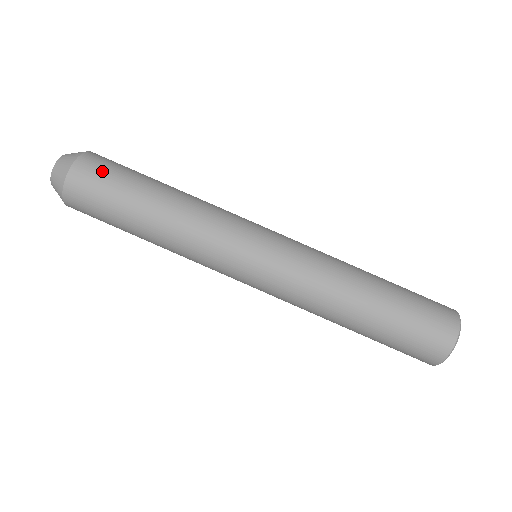
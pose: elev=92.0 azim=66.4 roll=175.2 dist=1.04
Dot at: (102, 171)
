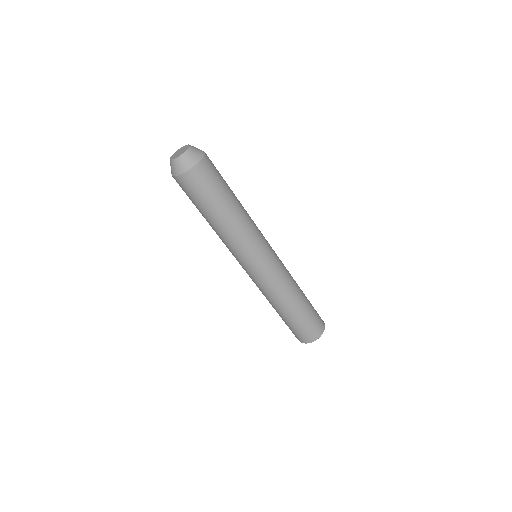
Dot at: (203, 183)
